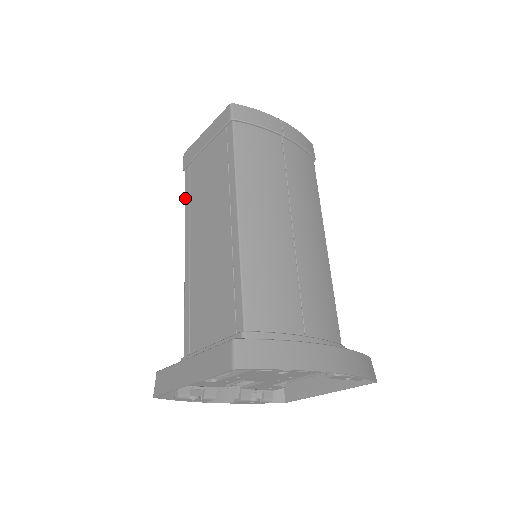
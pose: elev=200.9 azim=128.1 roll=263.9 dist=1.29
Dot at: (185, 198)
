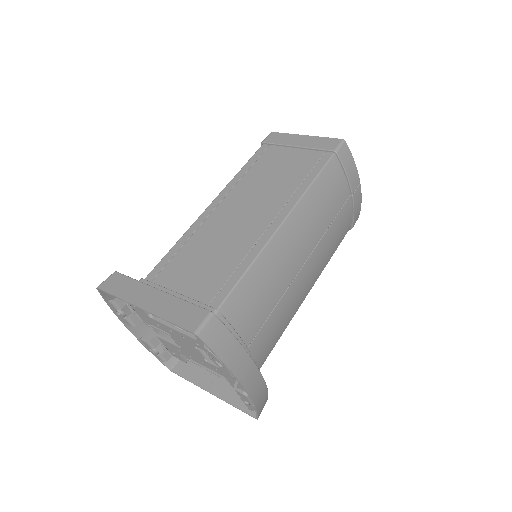
Dot at: (245, 165)
